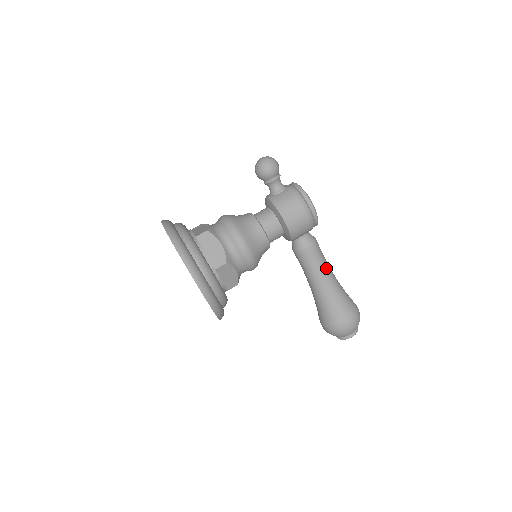
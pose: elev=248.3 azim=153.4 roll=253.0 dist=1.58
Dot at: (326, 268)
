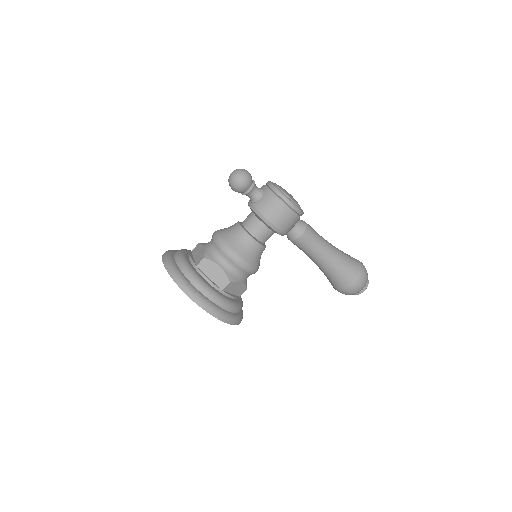
Dot at: (323, 246)
